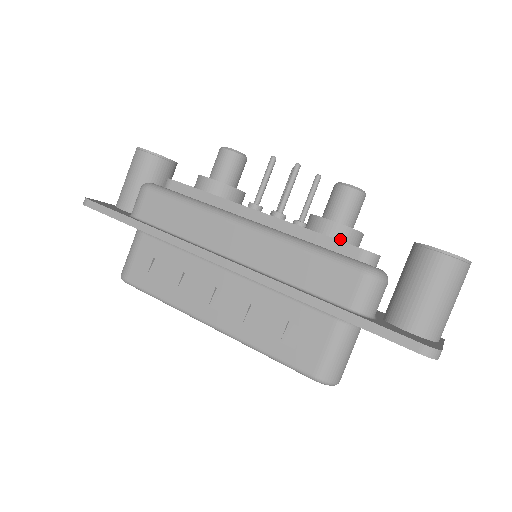
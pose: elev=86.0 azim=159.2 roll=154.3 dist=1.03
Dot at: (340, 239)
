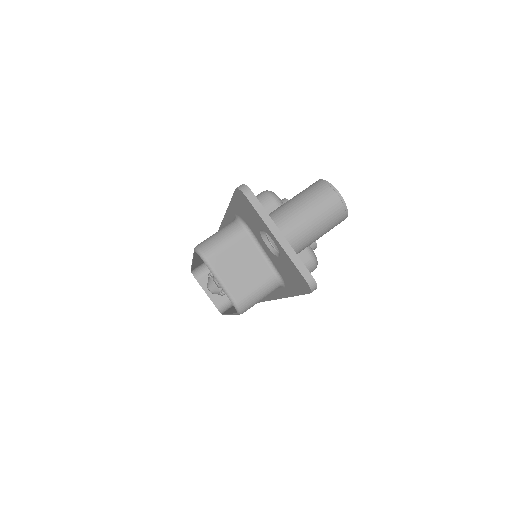
Dot at: occluded
